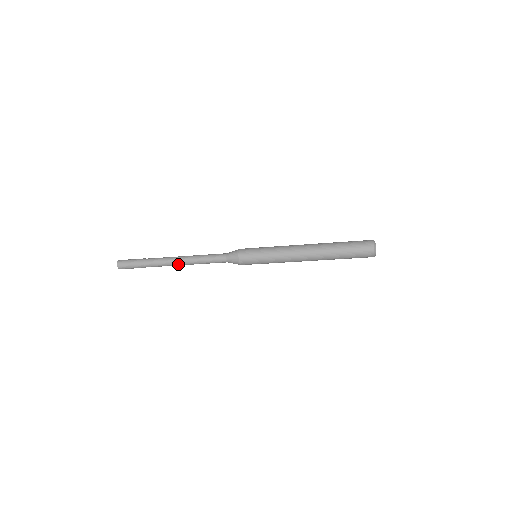
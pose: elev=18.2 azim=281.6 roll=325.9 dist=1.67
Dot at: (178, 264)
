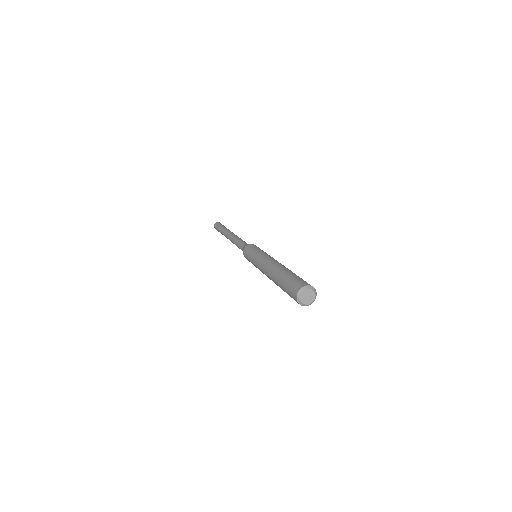
Dot at: occluded
